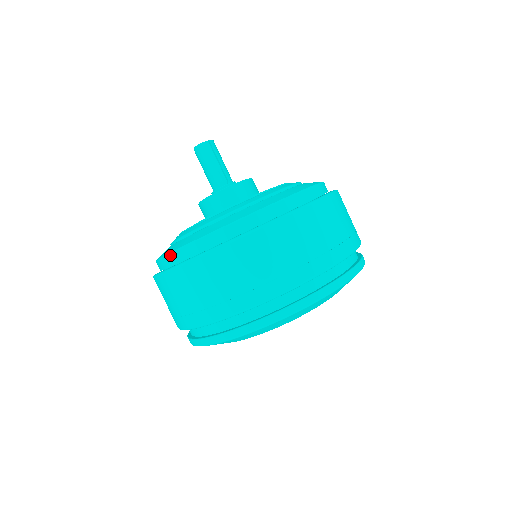
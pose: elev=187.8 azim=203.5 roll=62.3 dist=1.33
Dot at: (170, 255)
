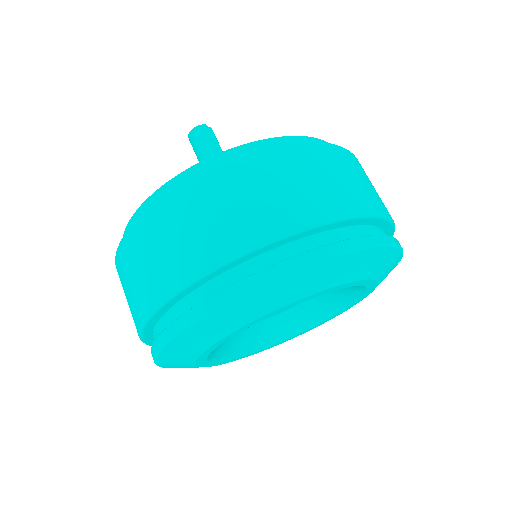
Dot at: (190, 169)
